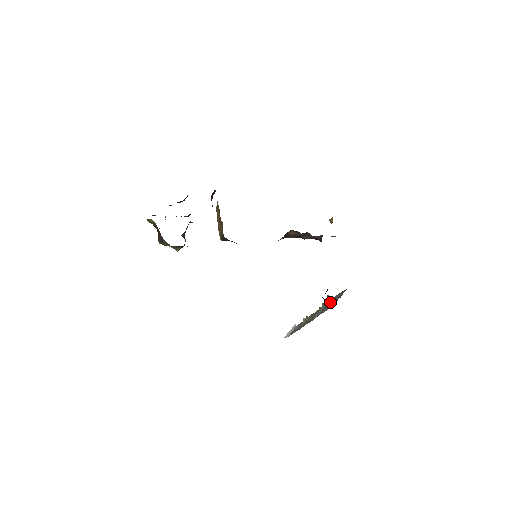
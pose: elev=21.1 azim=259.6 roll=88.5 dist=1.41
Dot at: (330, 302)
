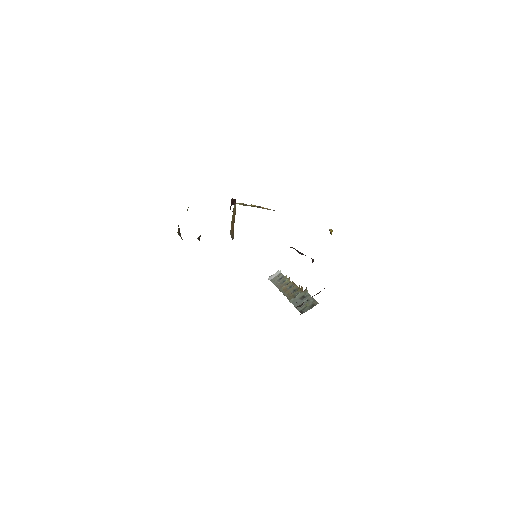
Dot at: occluded
